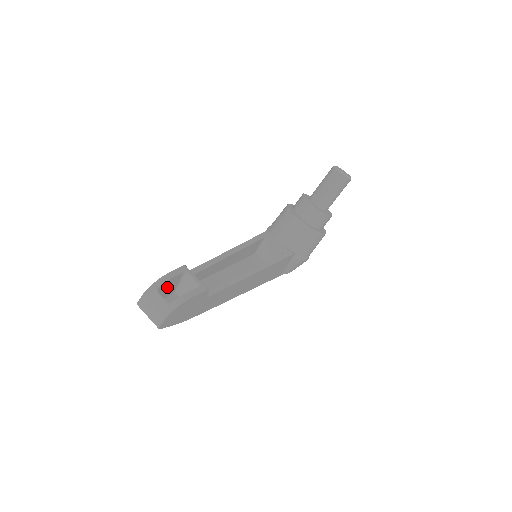
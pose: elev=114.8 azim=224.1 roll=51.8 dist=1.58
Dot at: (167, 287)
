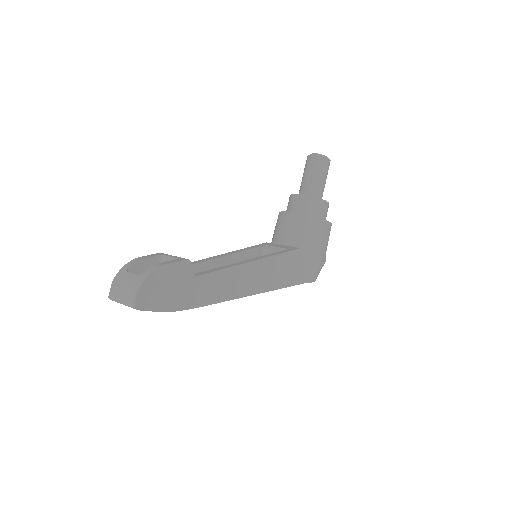
Dot at: occluded
